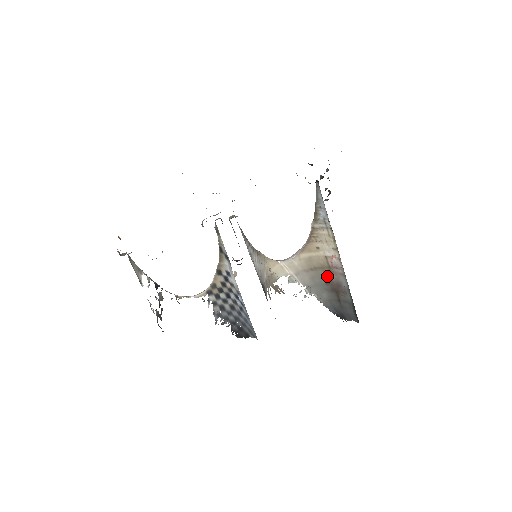
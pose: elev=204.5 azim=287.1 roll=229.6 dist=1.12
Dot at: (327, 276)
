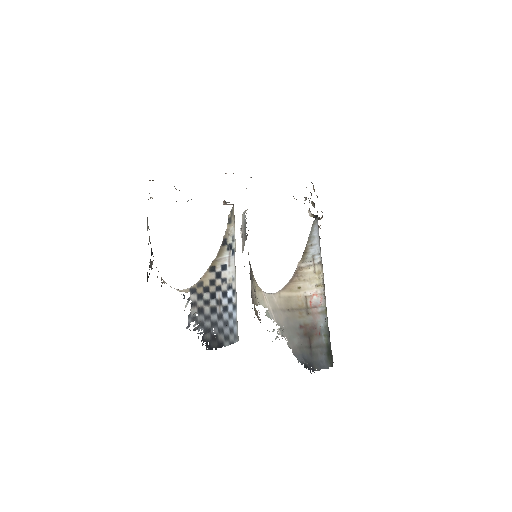
Dot at: (303, 318)
